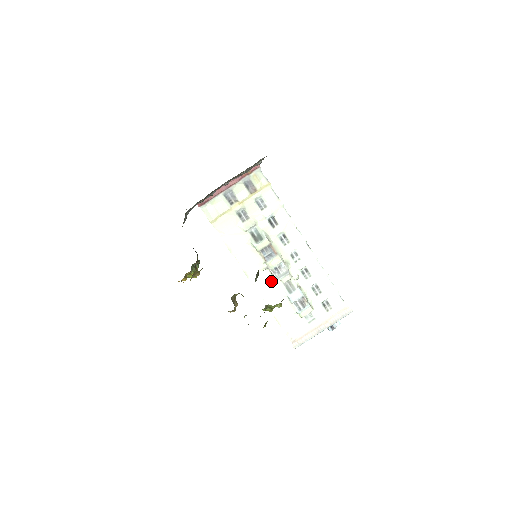
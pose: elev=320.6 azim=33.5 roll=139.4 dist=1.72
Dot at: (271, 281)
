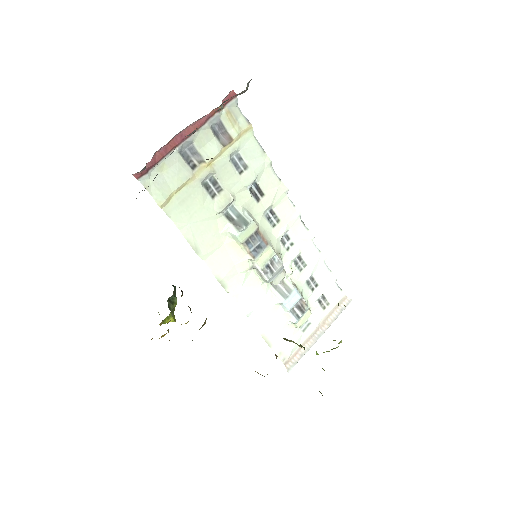
Dot at: (257, 286)
